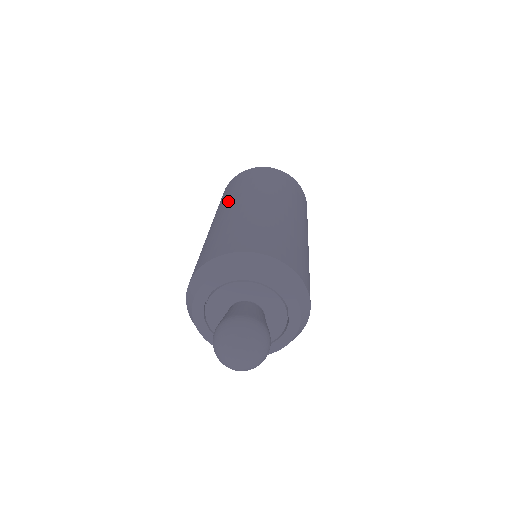
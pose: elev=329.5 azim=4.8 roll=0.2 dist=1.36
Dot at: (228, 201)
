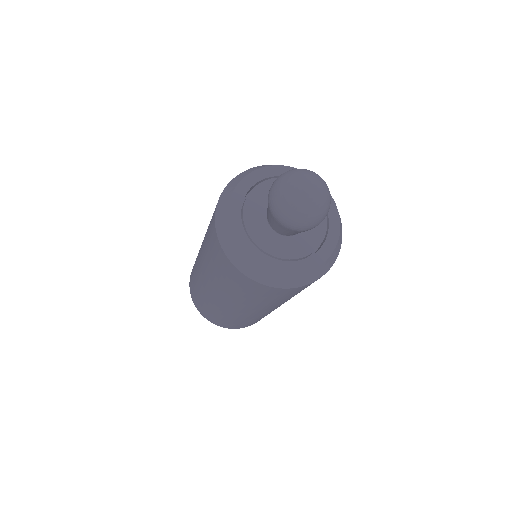
Dot at: occluded
